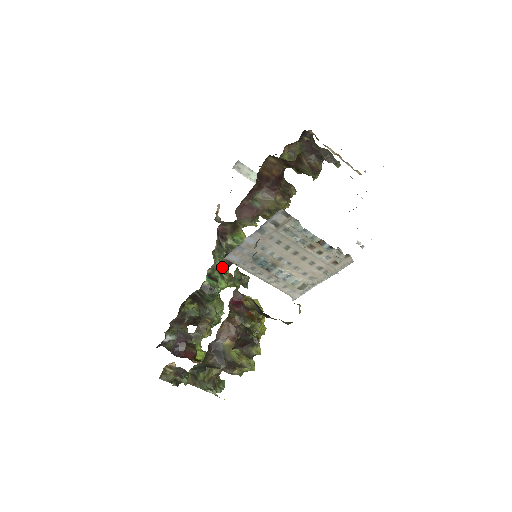
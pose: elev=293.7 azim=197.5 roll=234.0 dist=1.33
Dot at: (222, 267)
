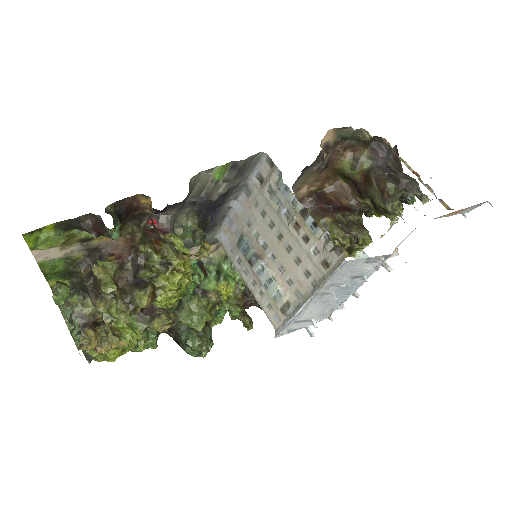
Dot at: (230, 276)
